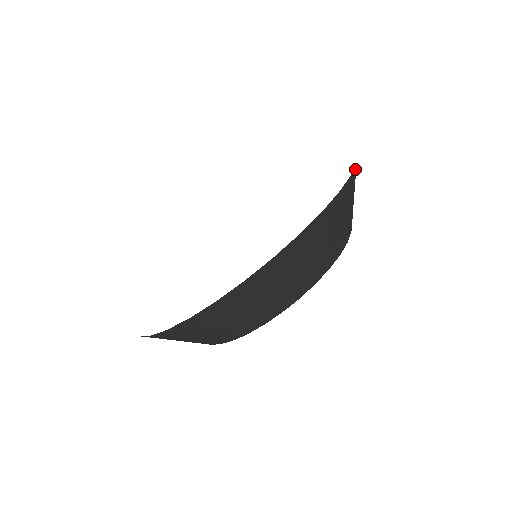
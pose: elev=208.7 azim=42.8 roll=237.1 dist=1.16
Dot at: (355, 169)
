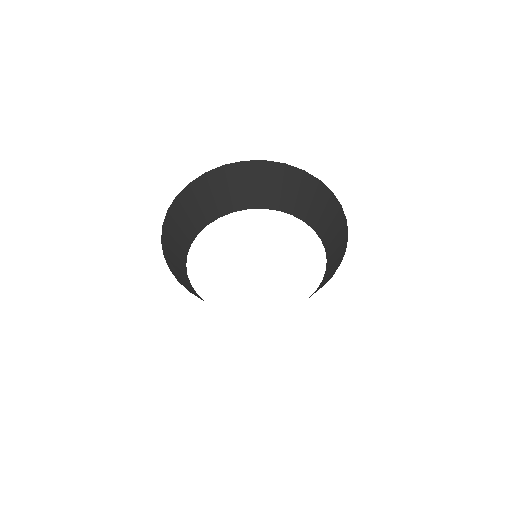
Dot at: (280, 166)
